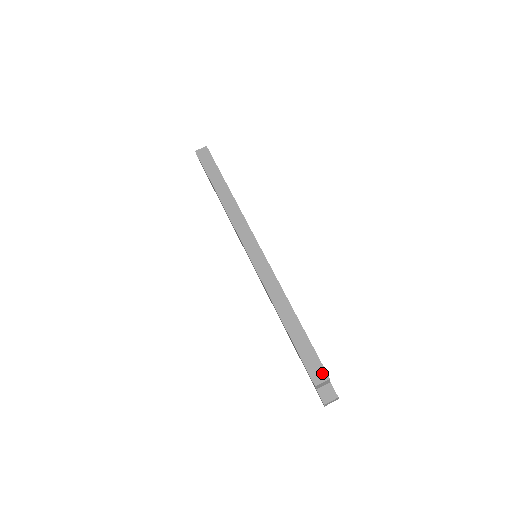
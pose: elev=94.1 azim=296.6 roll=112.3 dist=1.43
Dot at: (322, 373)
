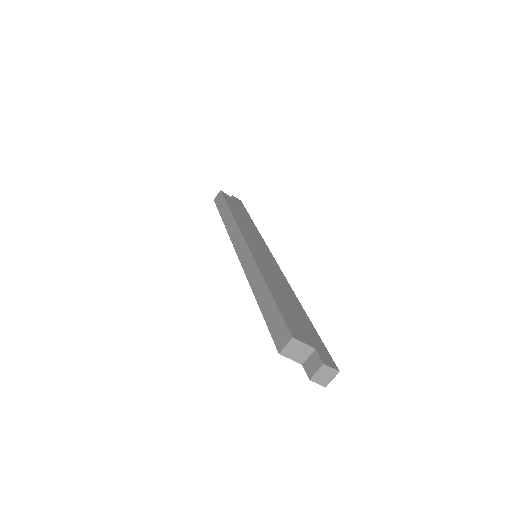
Dot at: (285, 335)
